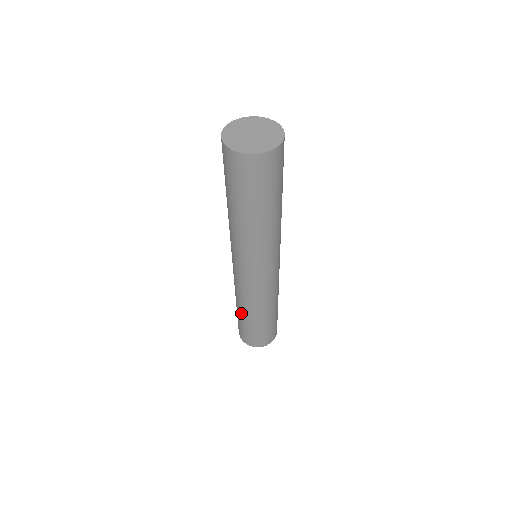
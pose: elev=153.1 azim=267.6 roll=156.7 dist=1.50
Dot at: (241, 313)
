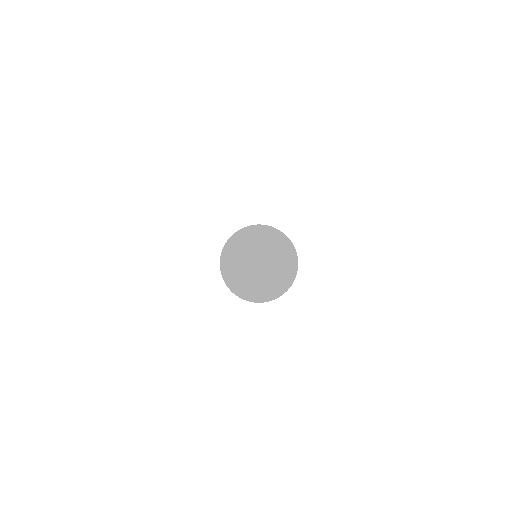
Dot at: occluded
